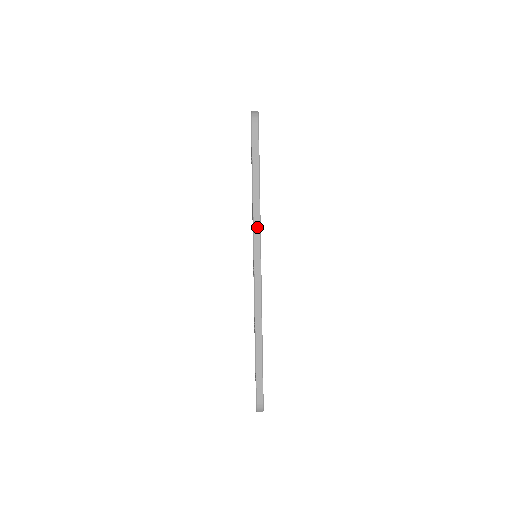
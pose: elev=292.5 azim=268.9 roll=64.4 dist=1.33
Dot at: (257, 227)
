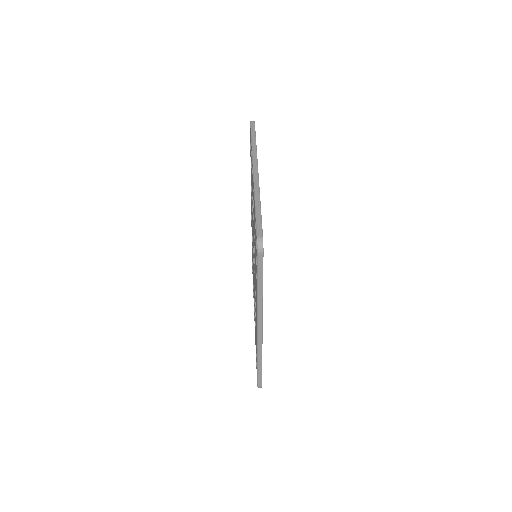
Dot at: (255, 156)
